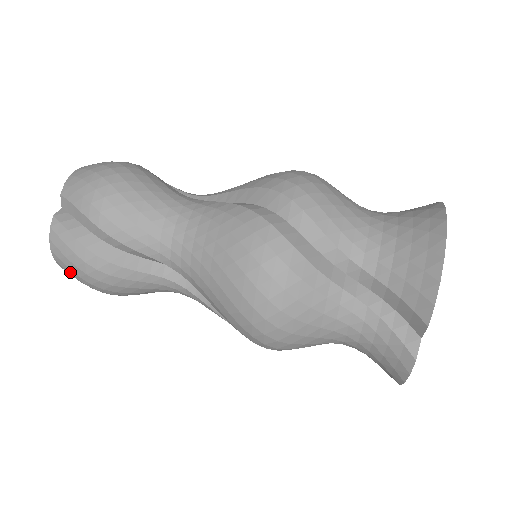
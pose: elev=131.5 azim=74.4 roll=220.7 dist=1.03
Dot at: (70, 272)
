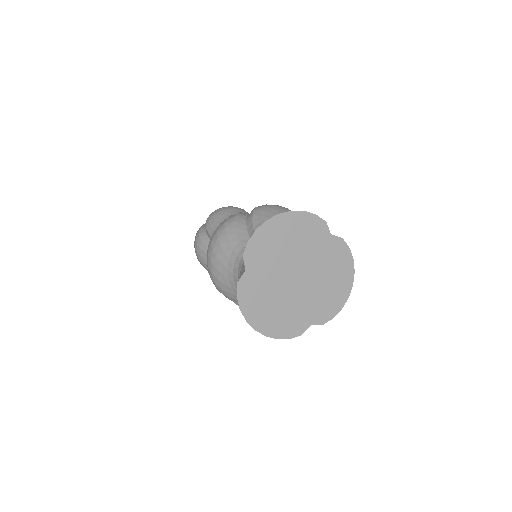
Dot at: occluded
